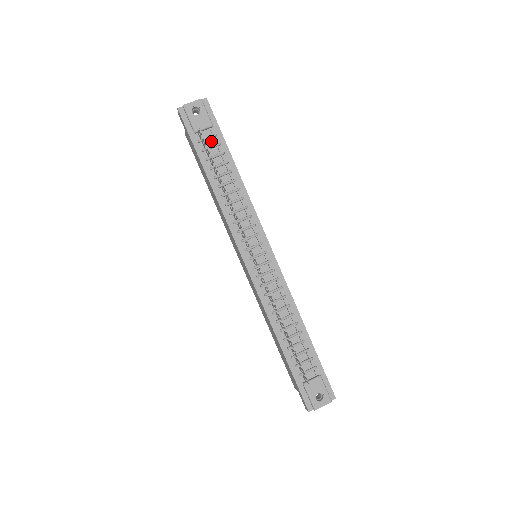
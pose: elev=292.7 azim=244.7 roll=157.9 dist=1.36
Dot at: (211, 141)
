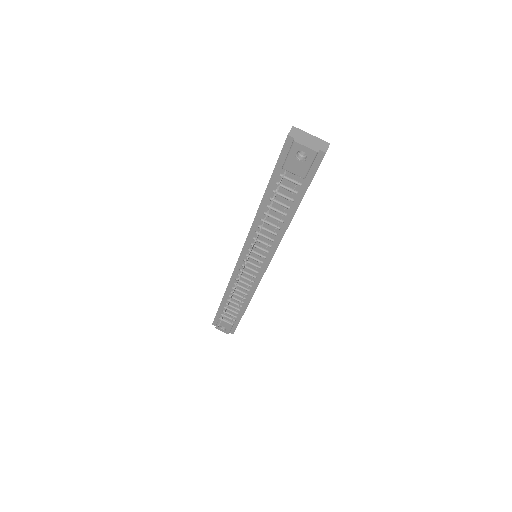
Dot at: (292, 184)
